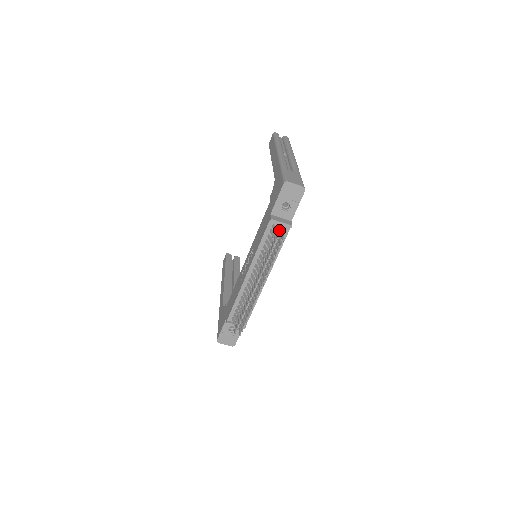
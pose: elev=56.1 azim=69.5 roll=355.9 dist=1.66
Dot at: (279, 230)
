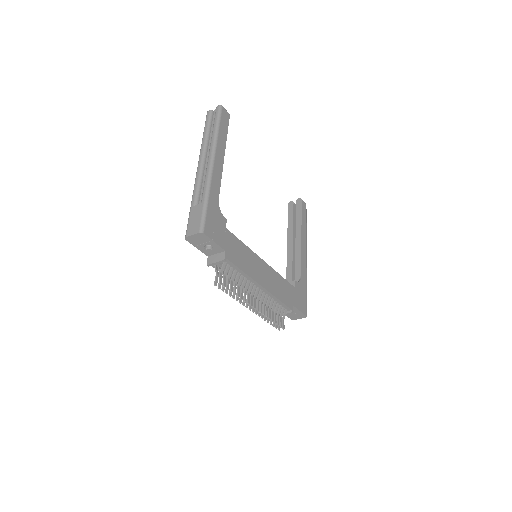
Dot at: (221, 266)
